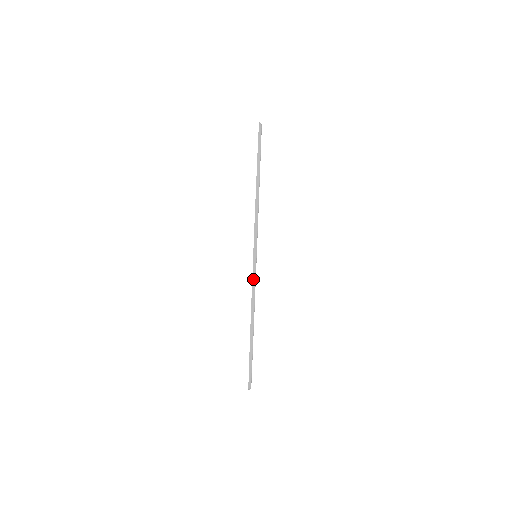
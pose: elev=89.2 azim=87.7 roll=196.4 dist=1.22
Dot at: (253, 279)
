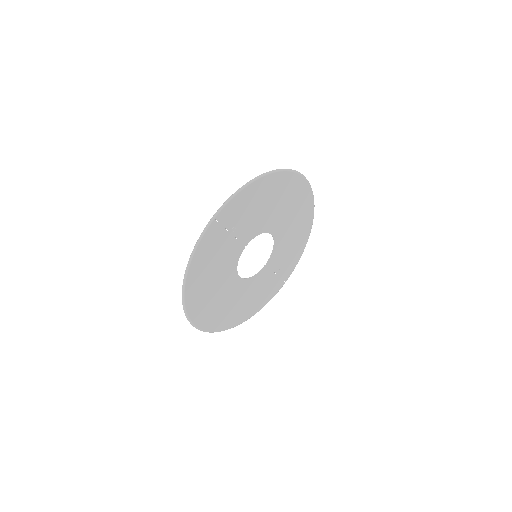
Dot at: (225, 203)
